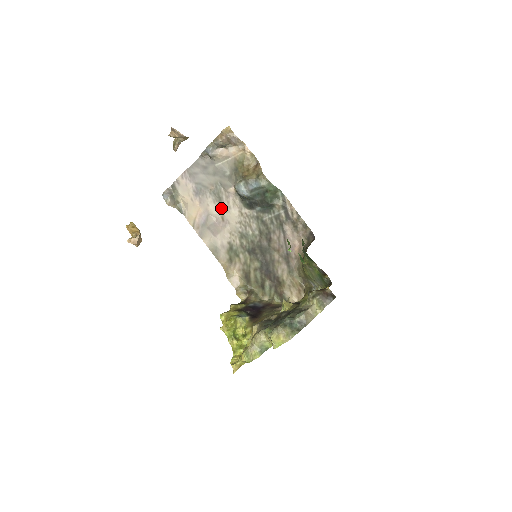
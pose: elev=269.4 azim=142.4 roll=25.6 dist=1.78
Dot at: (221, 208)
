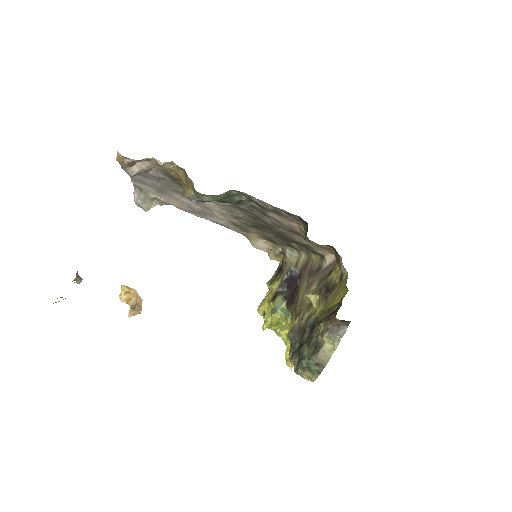
Dot at: occluded
